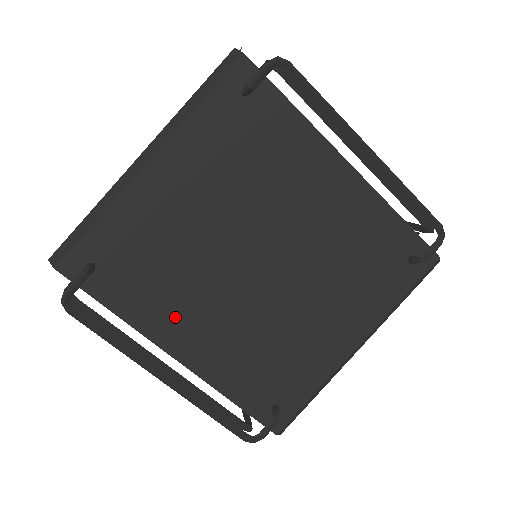
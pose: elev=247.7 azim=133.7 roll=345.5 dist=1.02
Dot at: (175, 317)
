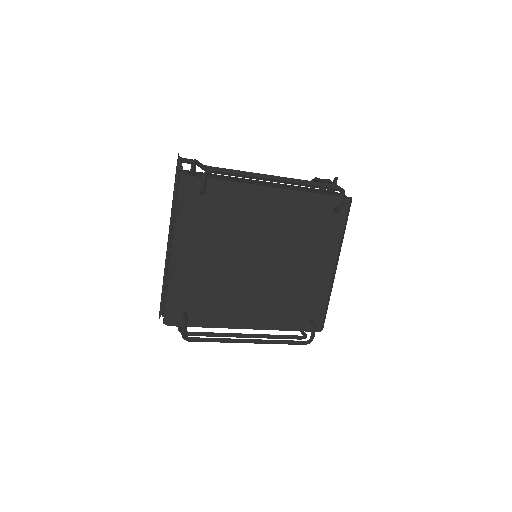
Dot at: (236, 311)
